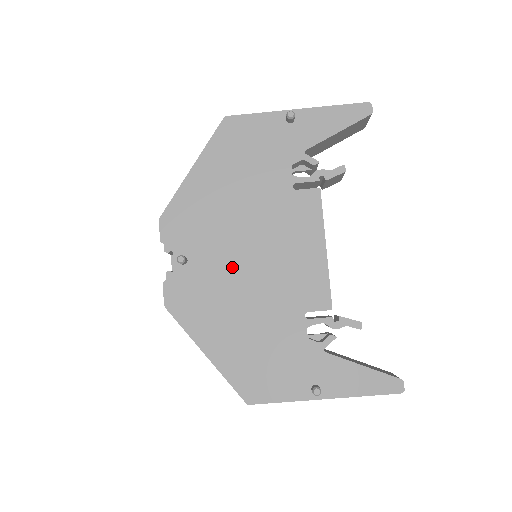
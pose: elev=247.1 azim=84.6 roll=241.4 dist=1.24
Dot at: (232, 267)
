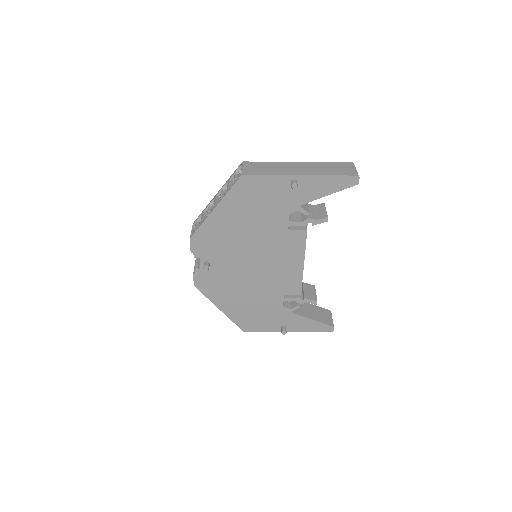
Dot at: (240, 269)
